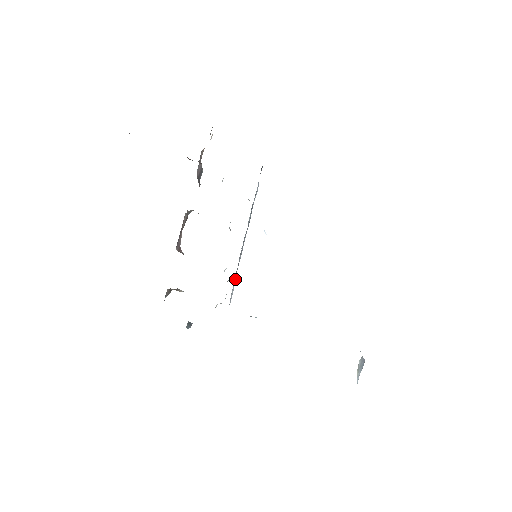
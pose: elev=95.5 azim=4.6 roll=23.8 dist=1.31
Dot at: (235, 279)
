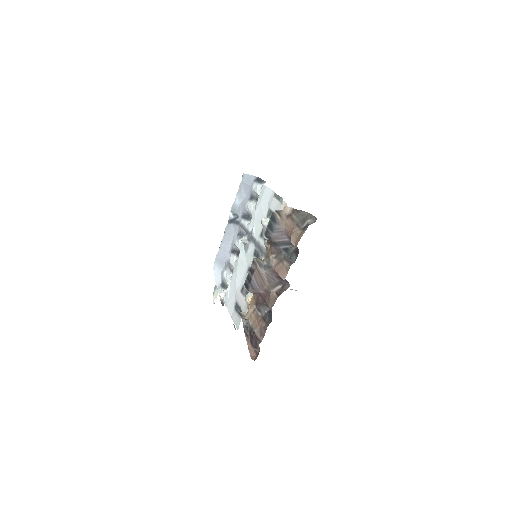
Dot at: (221, 264)
